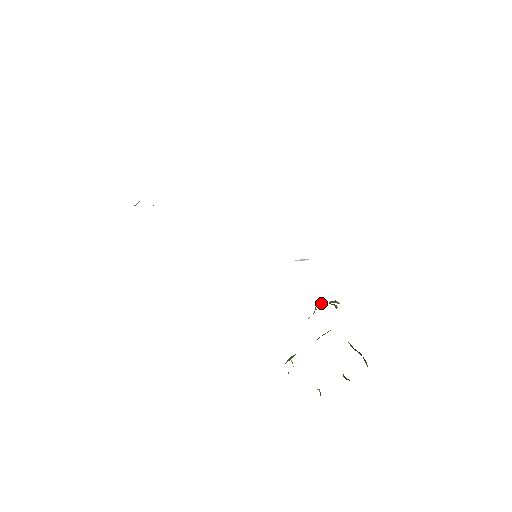
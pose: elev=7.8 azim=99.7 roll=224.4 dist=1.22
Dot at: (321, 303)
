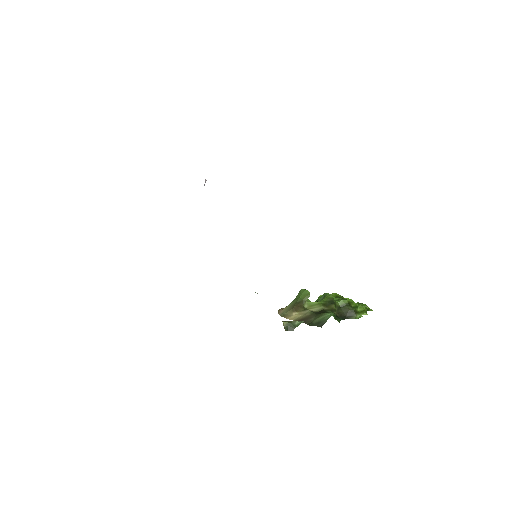
Dot at: (302, 289)
